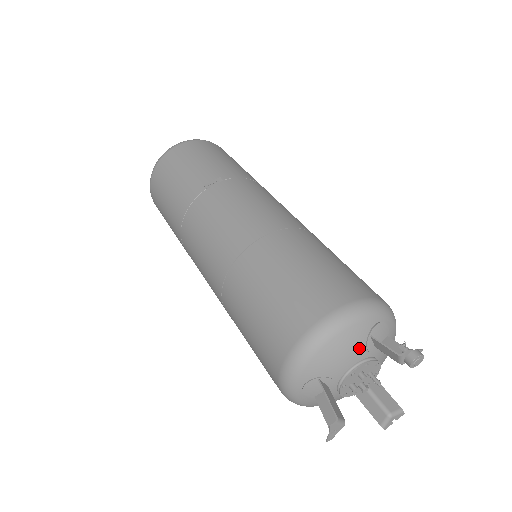
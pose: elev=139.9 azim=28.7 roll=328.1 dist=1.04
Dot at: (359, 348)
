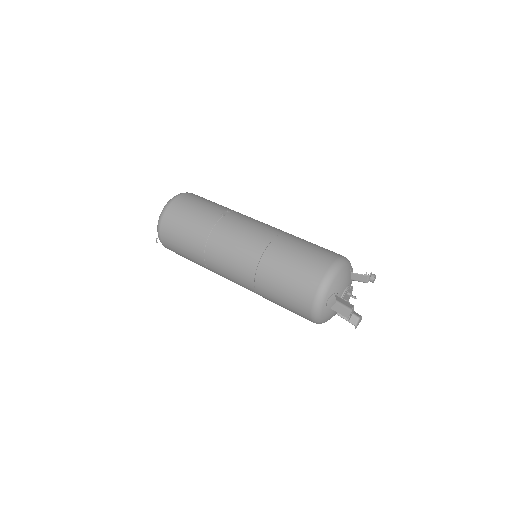
Dot at: (348, 278)
